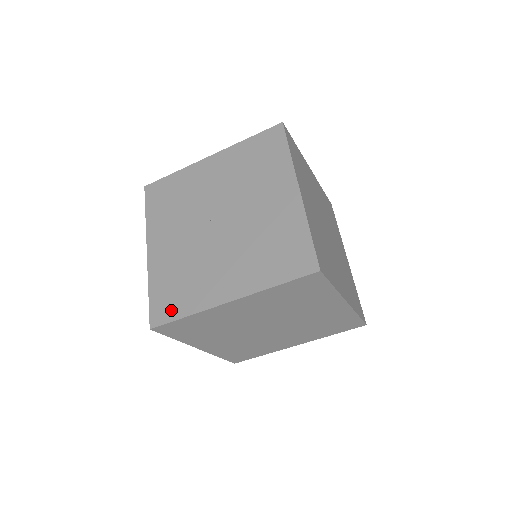
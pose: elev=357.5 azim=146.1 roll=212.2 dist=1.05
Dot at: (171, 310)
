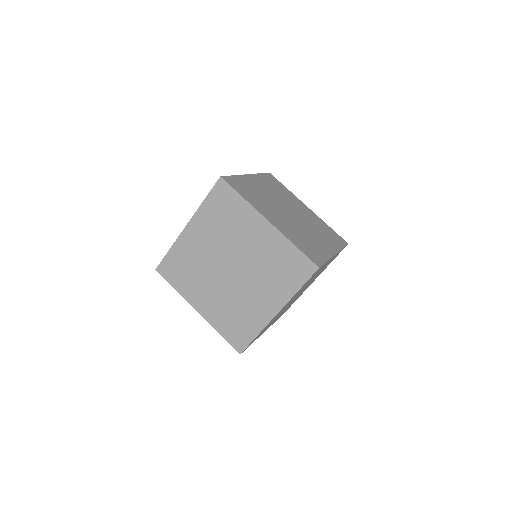
Dot at: occluded
